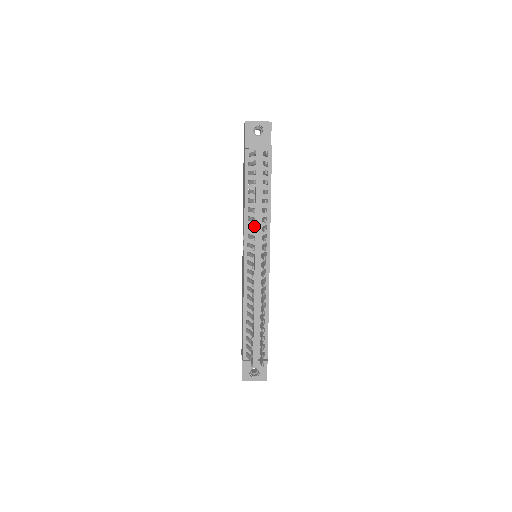
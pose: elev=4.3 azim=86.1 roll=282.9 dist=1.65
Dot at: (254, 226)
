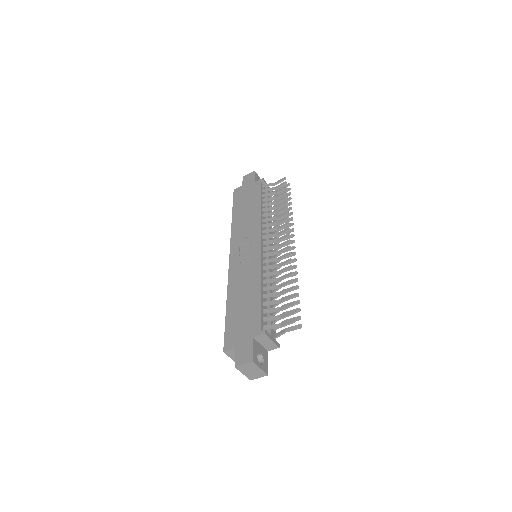
Dot at: (265, 228)
